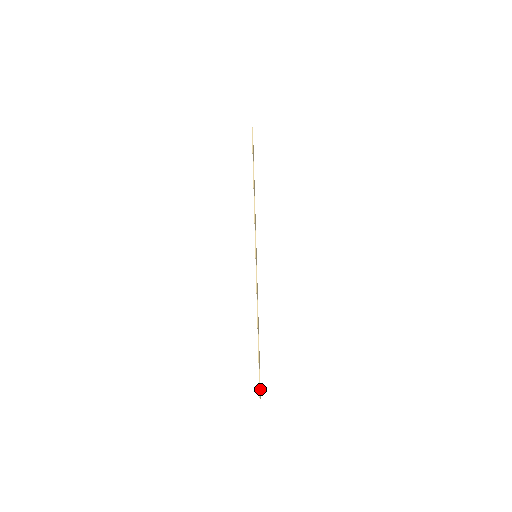
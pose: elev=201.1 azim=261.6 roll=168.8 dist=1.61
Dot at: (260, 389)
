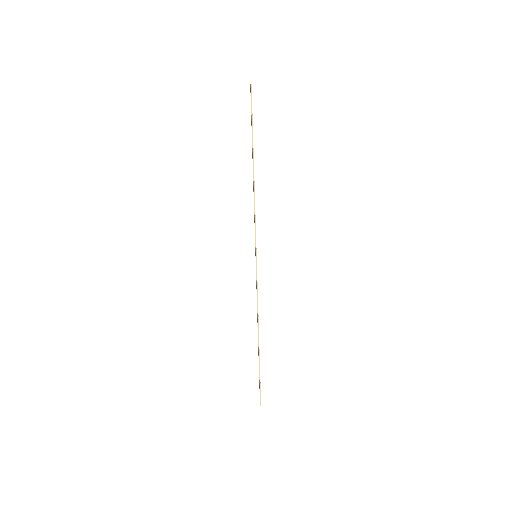
Dot at: (260, 395)
